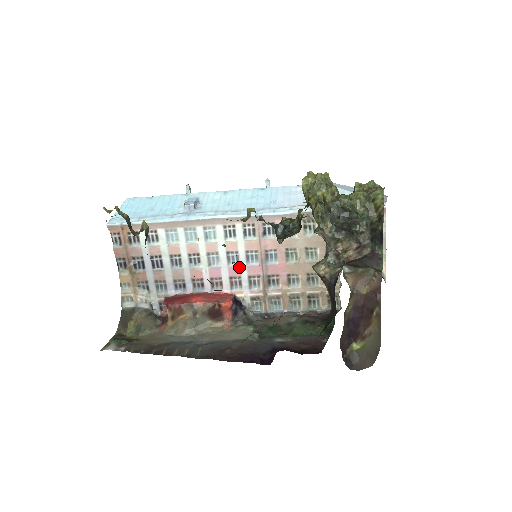
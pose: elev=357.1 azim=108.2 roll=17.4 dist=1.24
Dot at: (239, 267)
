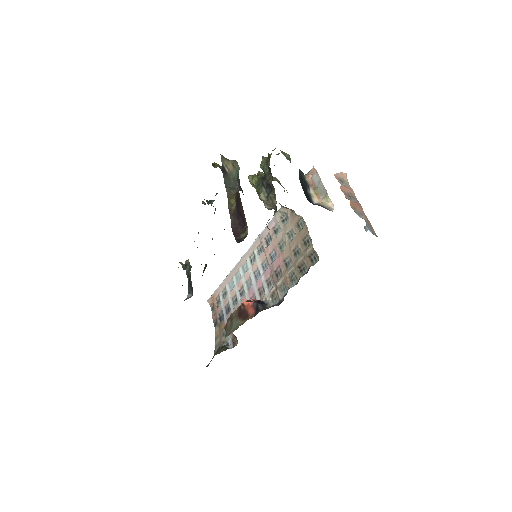
Dot at: (261, 278)
